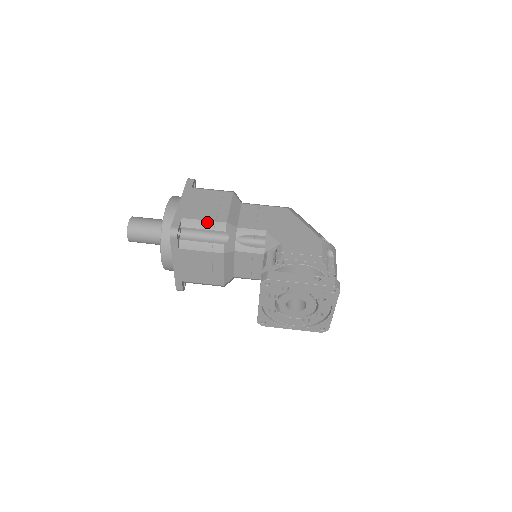
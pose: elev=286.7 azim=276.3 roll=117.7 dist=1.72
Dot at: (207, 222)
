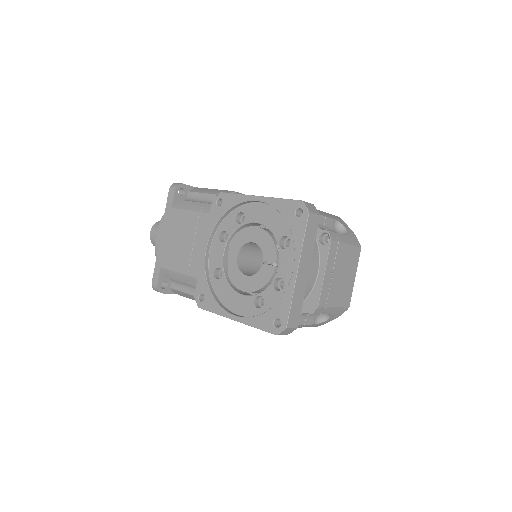
Dot at: (216, 190)
